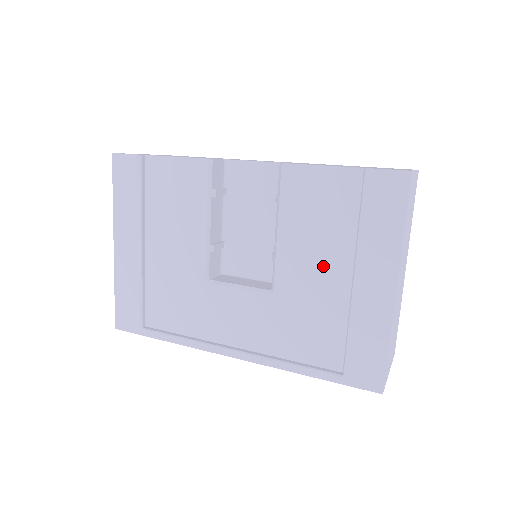
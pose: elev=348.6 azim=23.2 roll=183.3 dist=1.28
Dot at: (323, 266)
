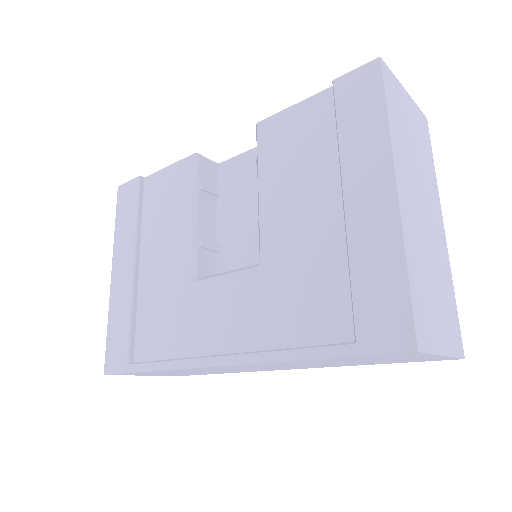
Dot at: (310, 206)
